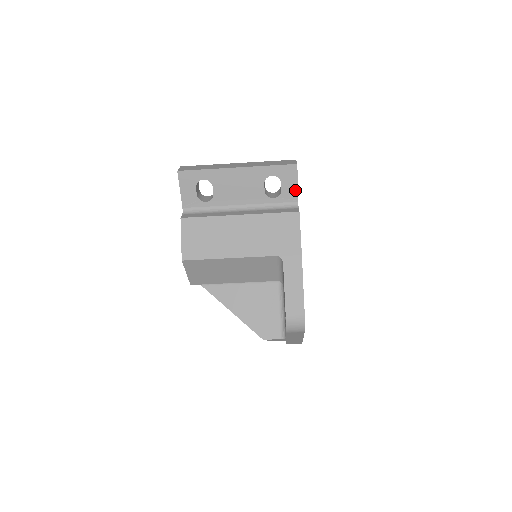
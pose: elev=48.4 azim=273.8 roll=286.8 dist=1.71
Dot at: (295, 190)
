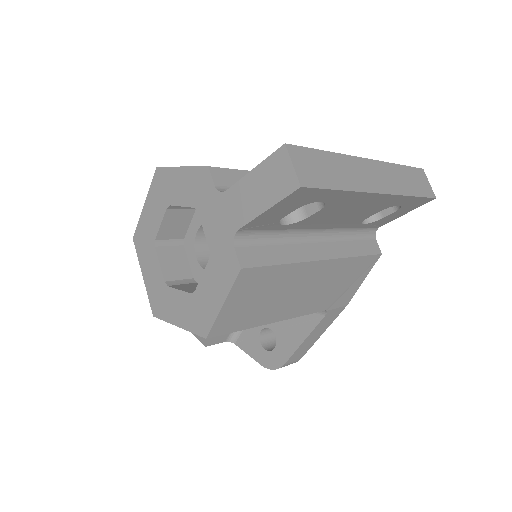
Dot at: (394, 218)
